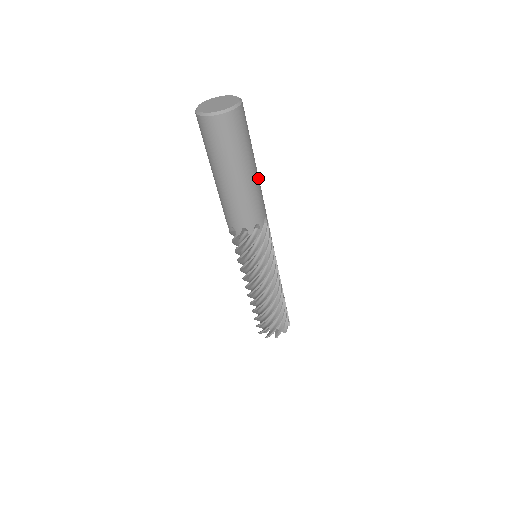
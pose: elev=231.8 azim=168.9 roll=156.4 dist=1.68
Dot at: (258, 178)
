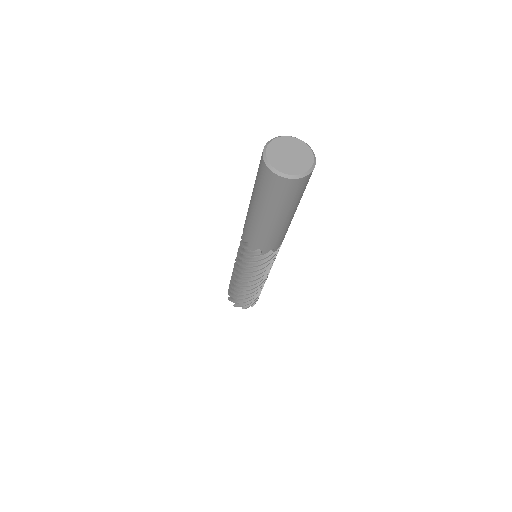
Dot at: occluded
